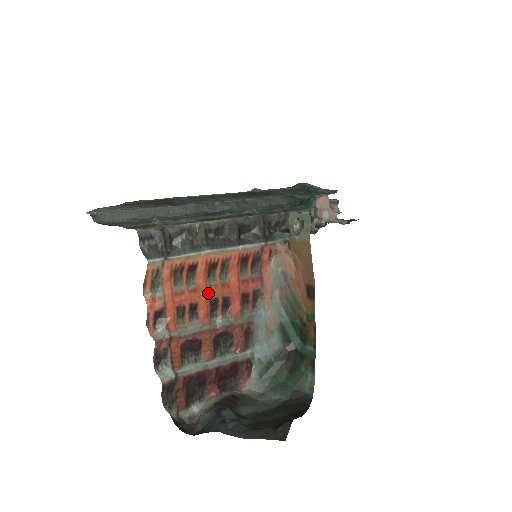
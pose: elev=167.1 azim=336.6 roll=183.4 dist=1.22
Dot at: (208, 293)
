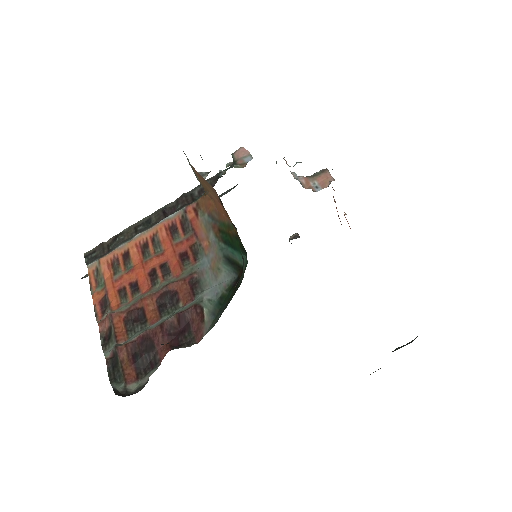
Dot at: (144, 268)
